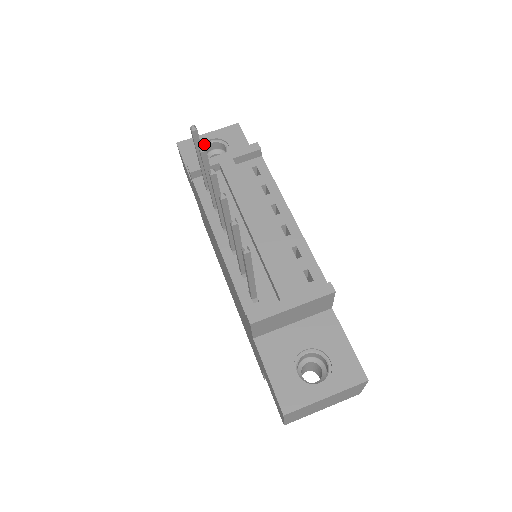
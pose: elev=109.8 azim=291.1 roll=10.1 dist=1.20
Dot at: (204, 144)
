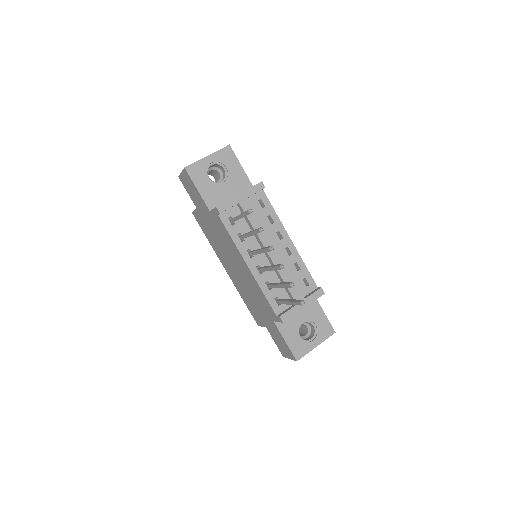
Dot at: (207, 167)
